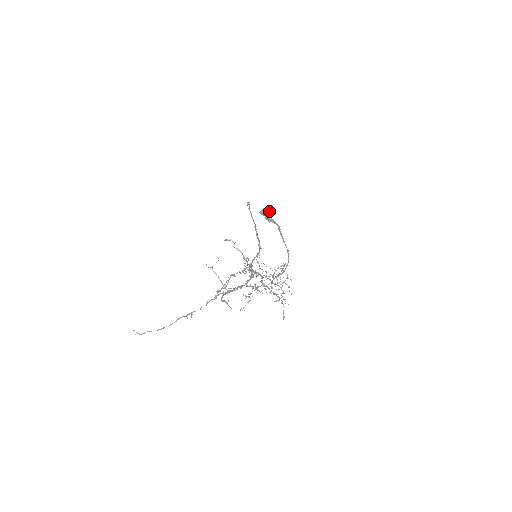
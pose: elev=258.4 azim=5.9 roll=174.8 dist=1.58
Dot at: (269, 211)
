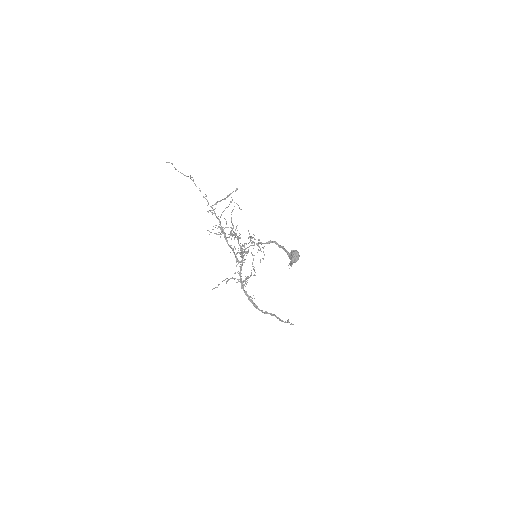
Dot at: (298, 252)
